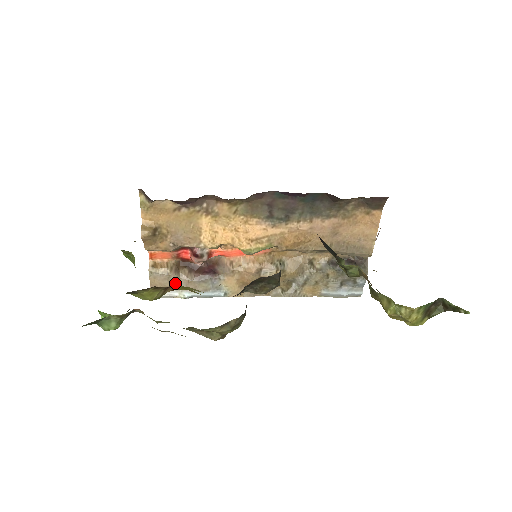
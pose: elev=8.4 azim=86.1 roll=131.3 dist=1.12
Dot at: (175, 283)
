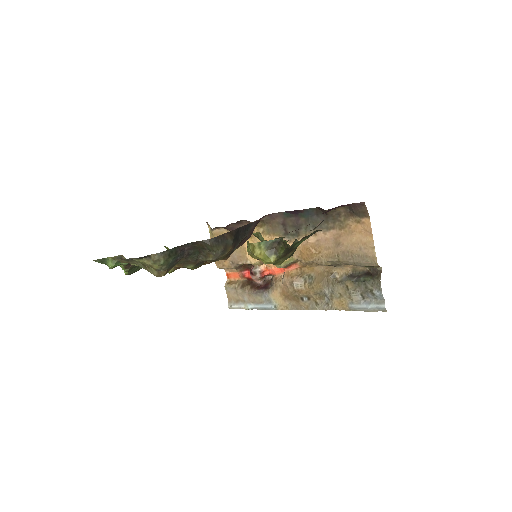
Dot at: (241, 296)
